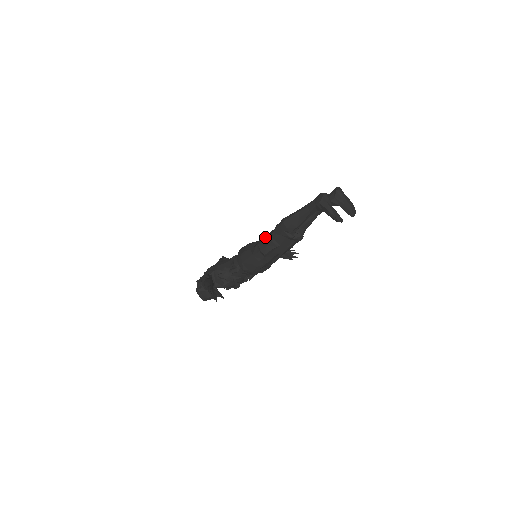
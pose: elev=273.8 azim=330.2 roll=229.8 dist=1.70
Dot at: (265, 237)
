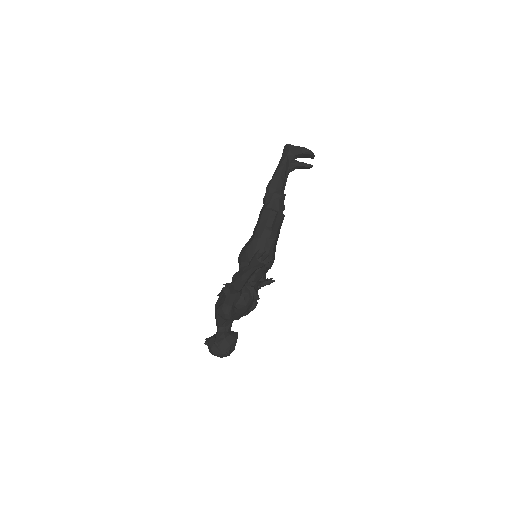
Dot at: (259, 217)
